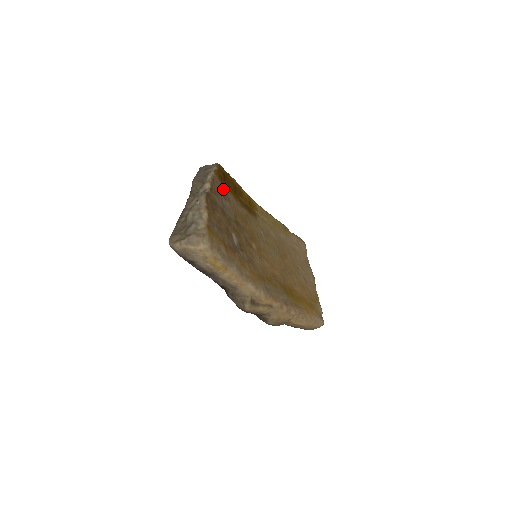
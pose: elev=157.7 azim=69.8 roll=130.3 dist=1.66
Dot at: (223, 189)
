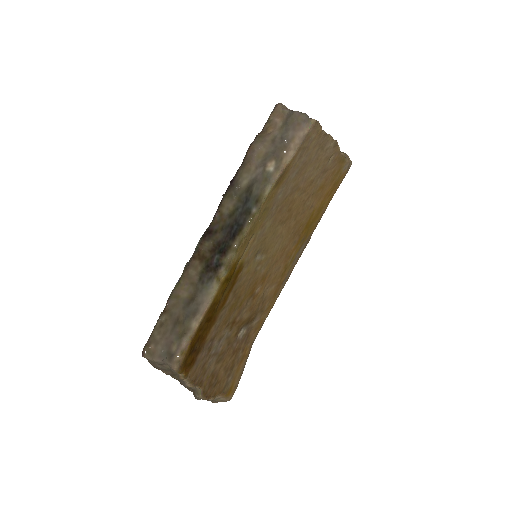
Dot at: (202, 353)
